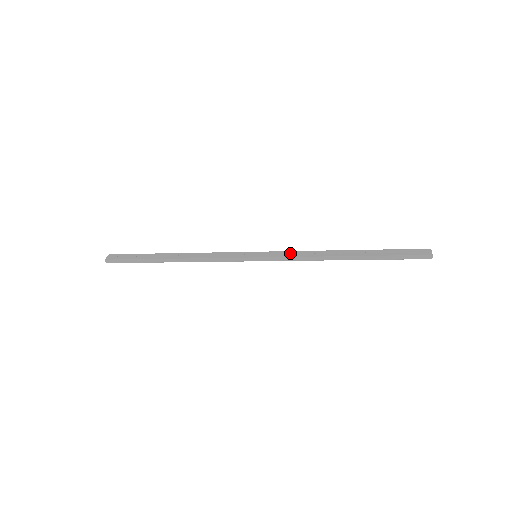
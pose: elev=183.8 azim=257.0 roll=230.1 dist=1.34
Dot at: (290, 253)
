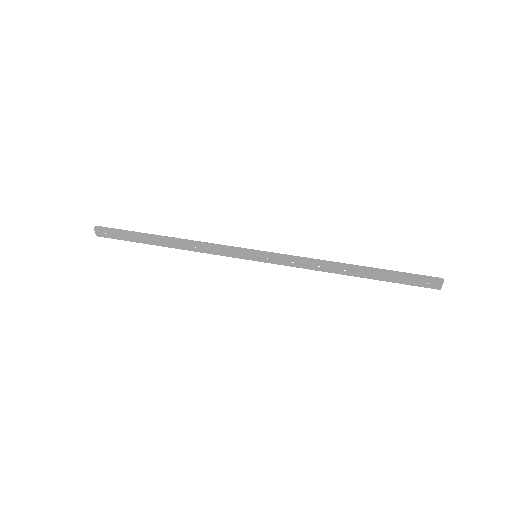
Dot at: occluded
